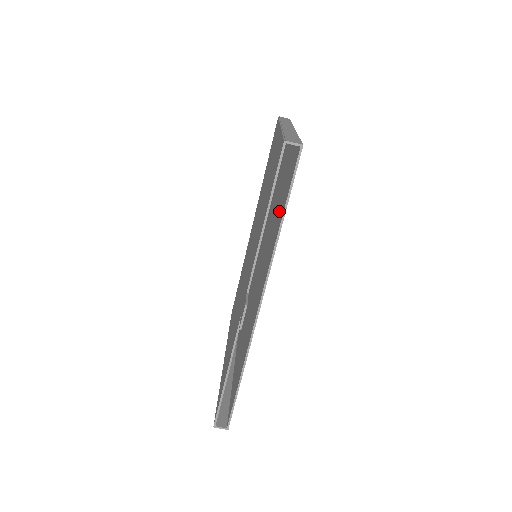
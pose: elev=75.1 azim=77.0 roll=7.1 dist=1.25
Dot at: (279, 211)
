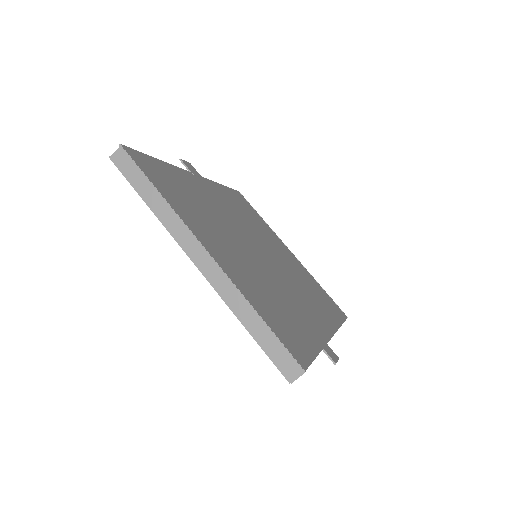
Dot at: occluded
